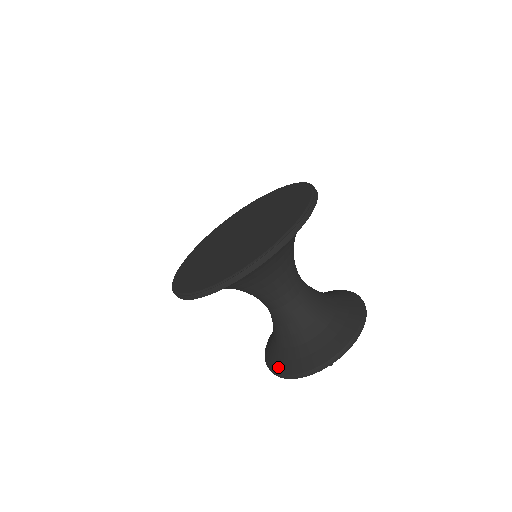
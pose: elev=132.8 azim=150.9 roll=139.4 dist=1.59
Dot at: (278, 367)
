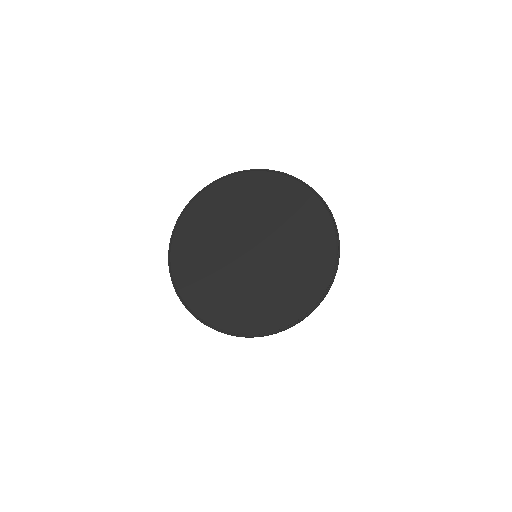
Dot at: occluded
